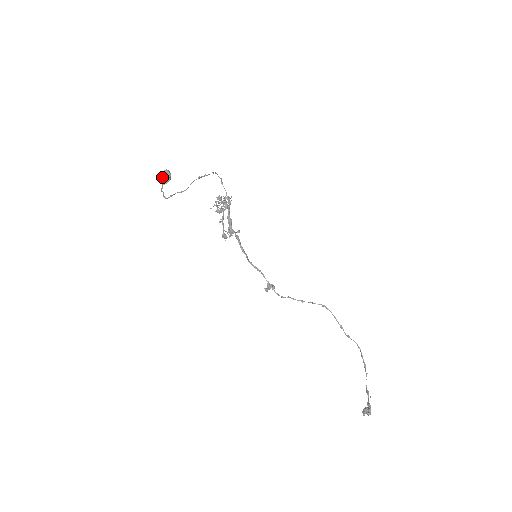
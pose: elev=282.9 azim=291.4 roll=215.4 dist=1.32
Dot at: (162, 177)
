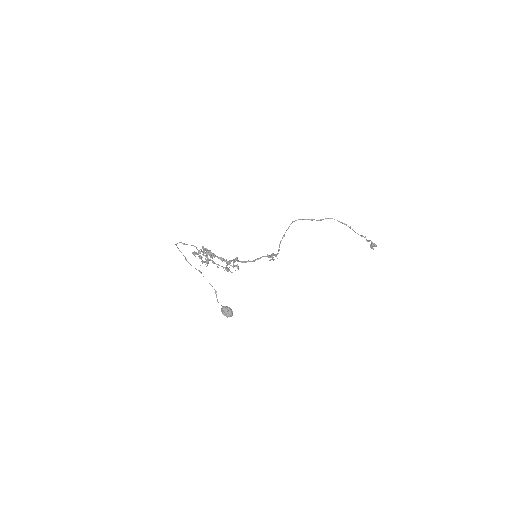
Dot at: (229, 315)
